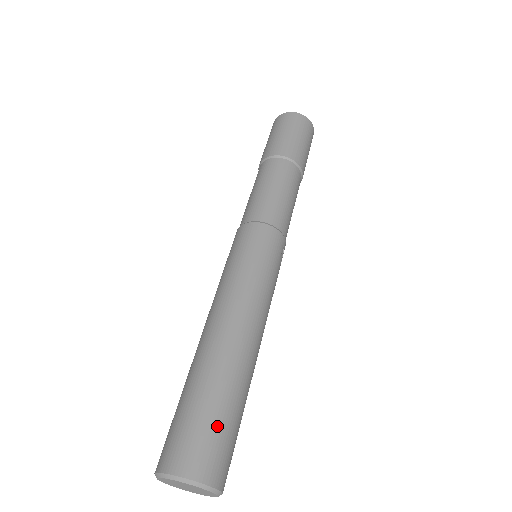
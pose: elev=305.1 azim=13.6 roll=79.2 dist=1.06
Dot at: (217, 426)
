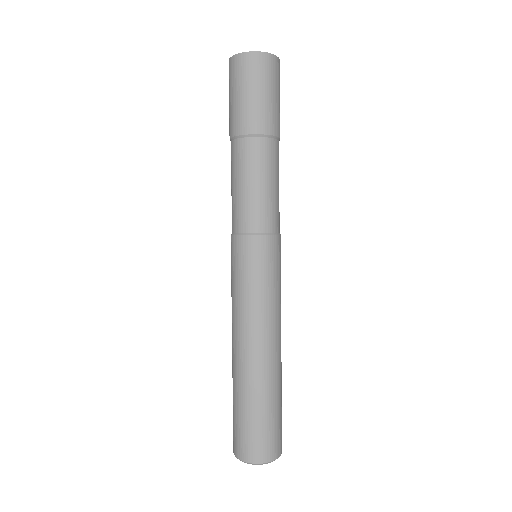
Dot at: (278, 422)
